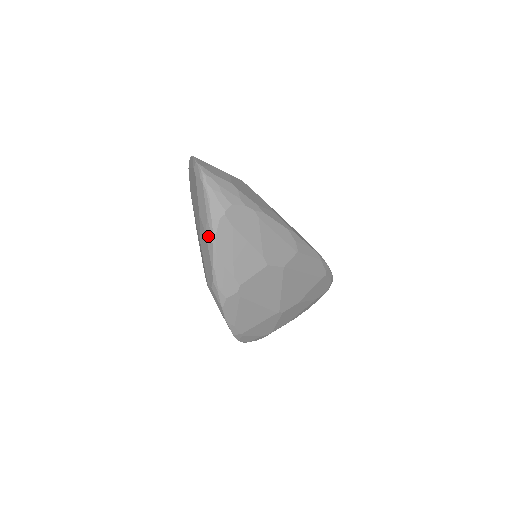
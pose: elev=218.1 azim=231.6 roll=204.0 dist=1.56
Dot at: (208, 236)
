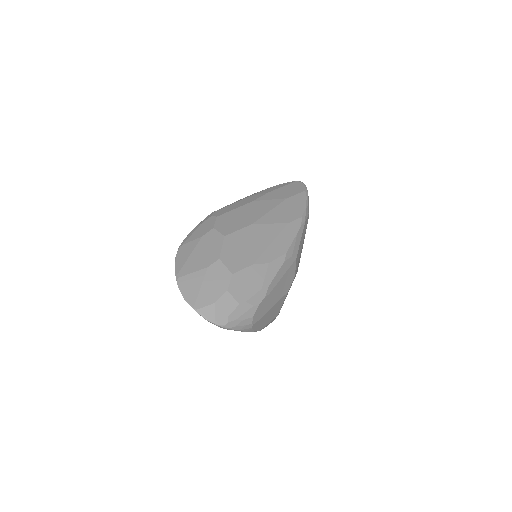
Dot at: occluded
